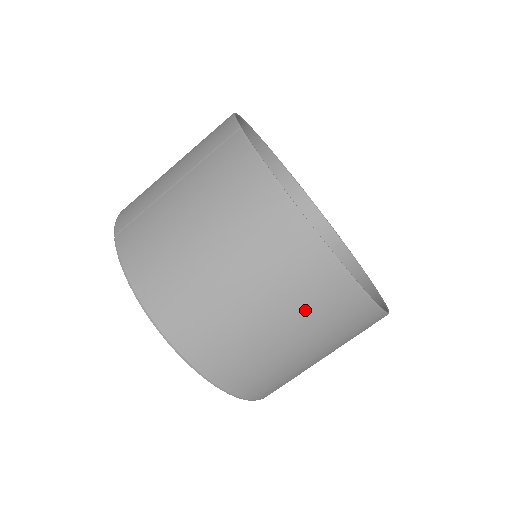
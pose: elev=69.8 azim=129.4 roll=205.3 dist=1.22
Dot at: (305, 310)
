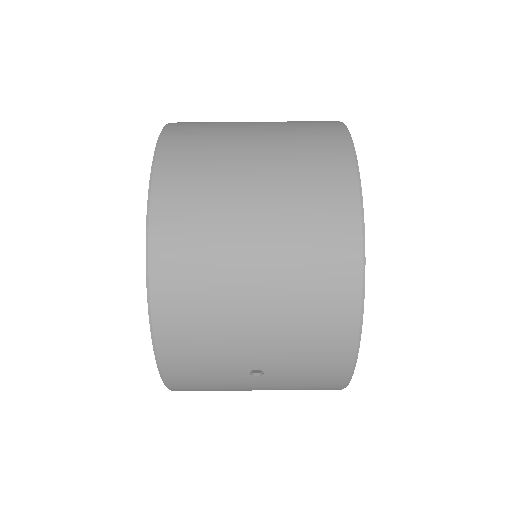
Dot at: (298, 264)
